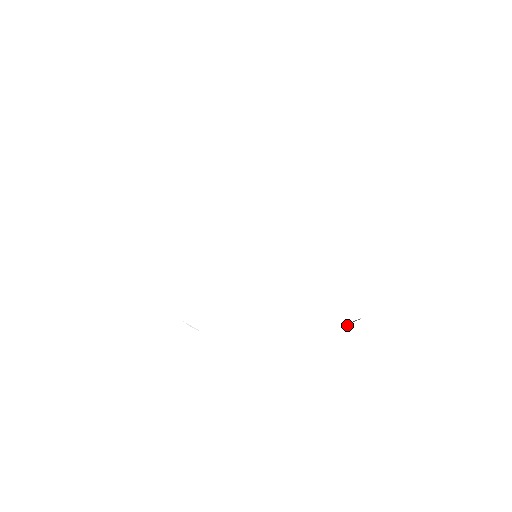
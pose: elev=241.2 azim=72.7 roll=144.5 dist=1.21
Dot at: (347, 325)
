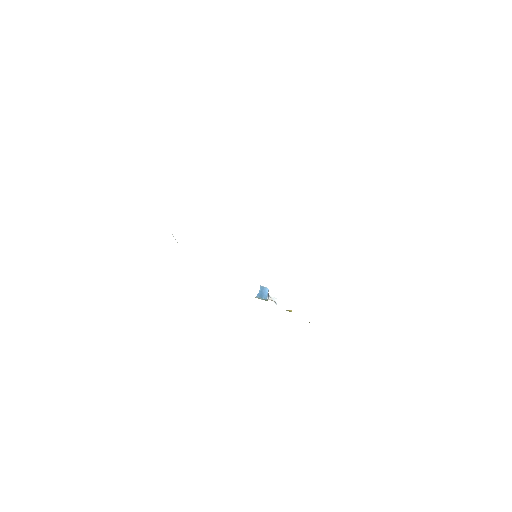
Dot at: (261, 291)
